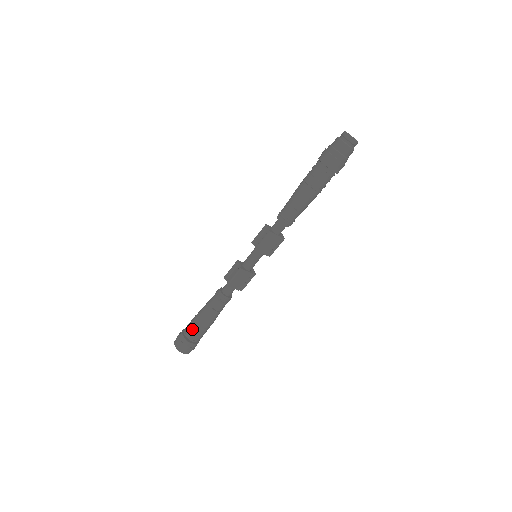
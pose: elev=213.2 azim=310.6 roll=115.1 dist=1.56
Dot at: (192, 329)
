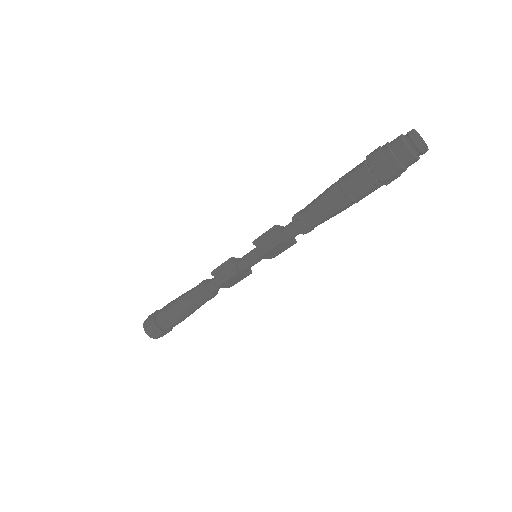
Dot at: (167, 320)
